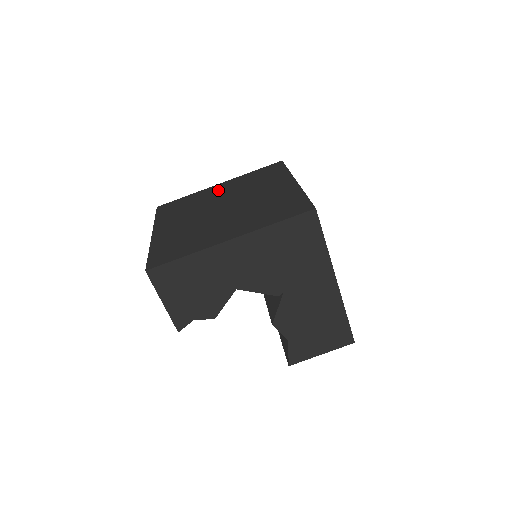
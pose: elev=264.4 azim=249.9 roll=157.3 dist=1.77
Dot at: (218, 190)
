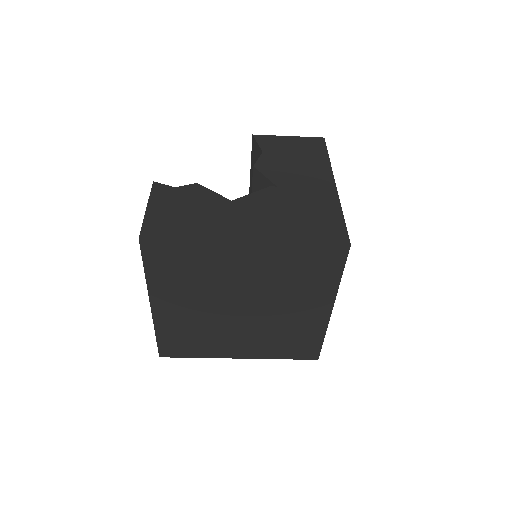
Dot at: (242, 263)
